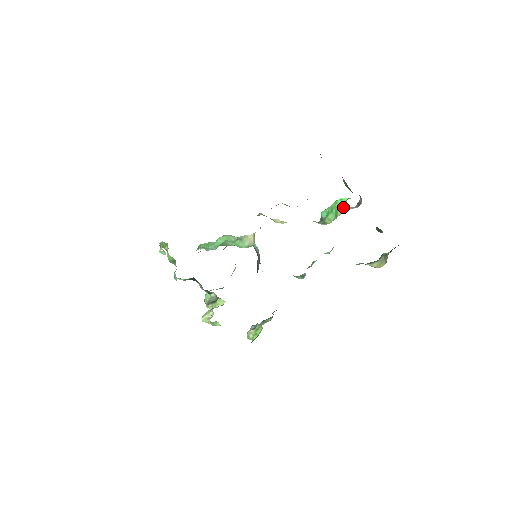
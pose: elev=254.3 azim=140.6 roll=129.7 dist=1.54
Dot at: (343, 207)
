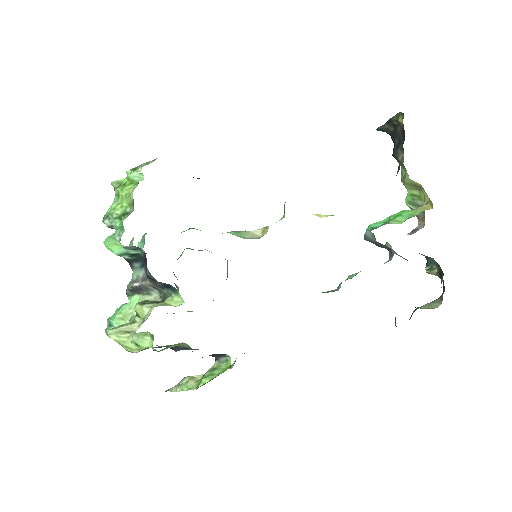
Dot at: (424, 207)
